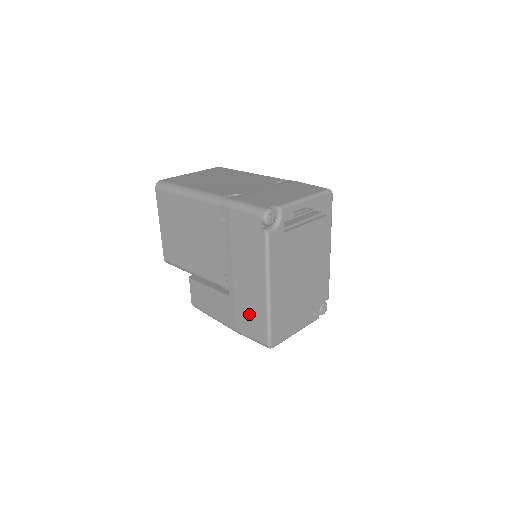
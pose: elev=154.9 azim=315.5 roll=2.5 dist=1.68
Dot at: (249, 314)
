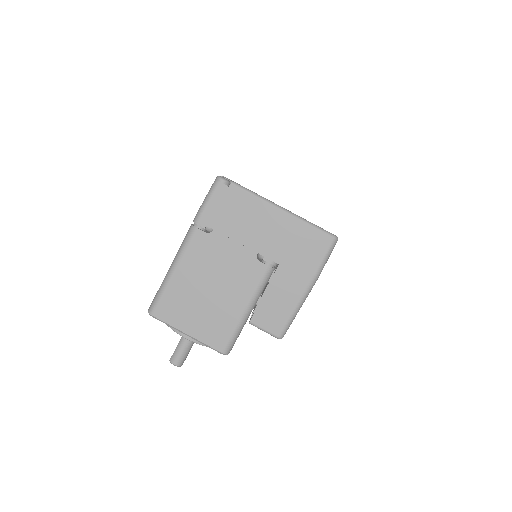
Dot at: (300, 245)
